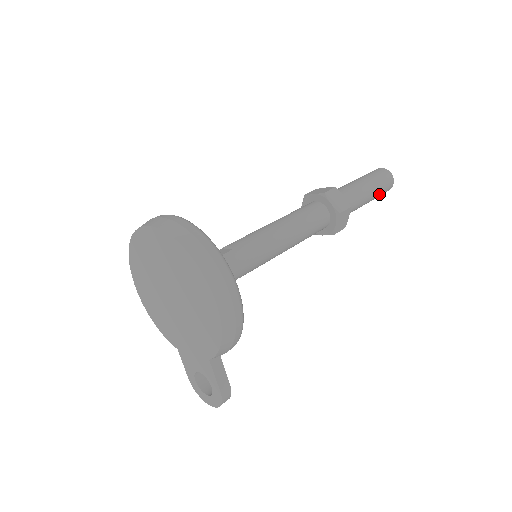
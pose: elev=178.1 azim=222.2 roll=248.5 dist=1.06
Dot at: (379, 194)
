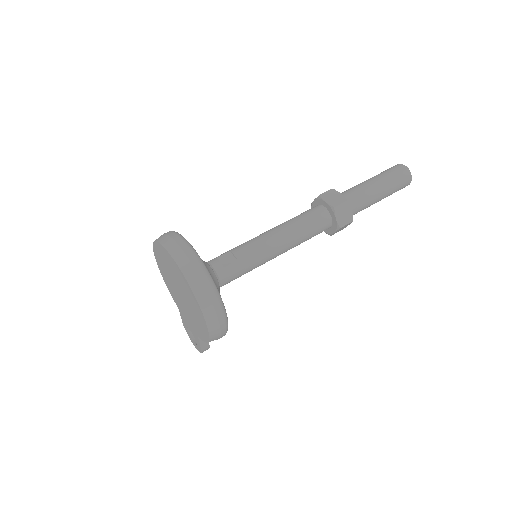
Dot at: (390, 194)
